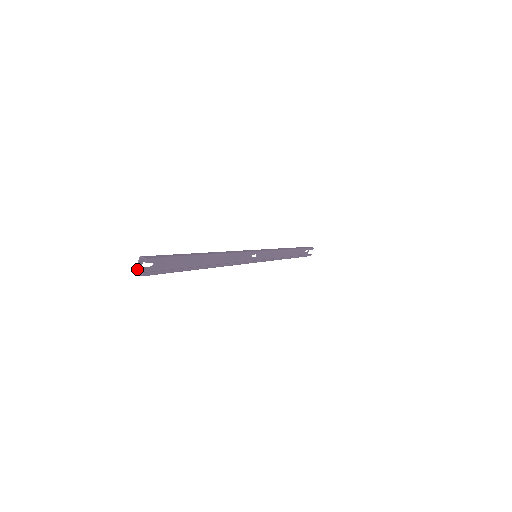
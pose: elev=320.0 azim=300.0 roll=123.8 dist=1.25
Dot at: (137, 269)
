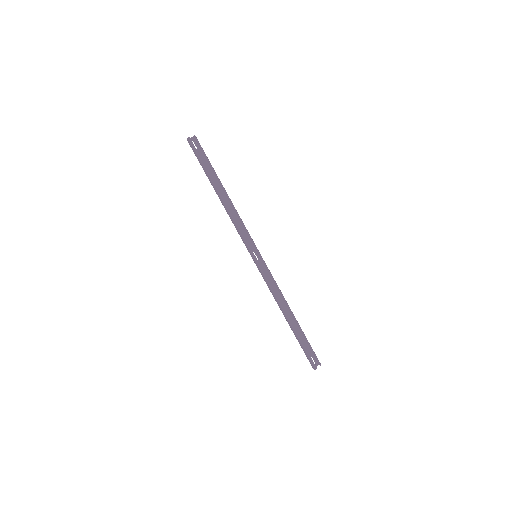
Dot at: (188, 139)
